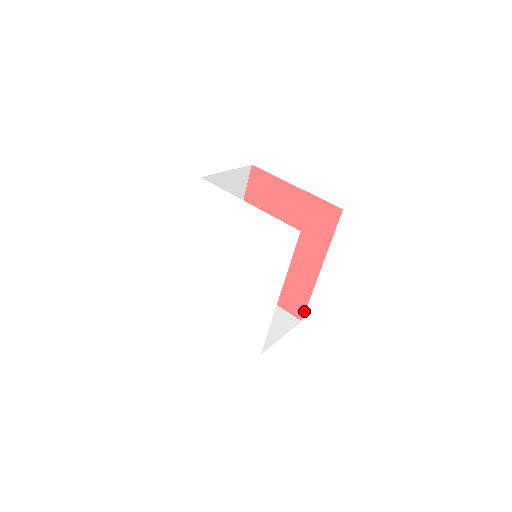
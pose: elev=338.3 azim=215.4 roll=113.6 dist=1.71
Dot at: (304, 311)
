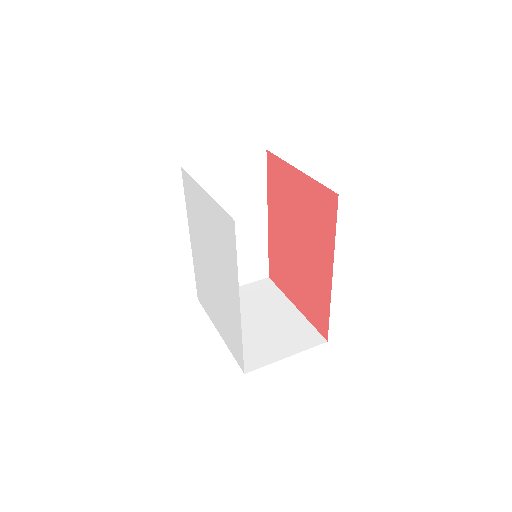
Dot at: (327, 329)
